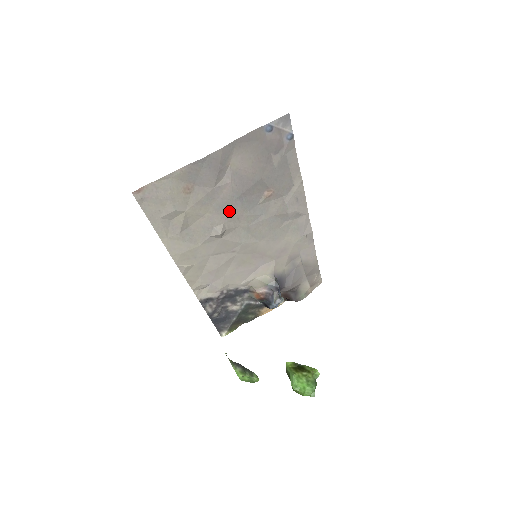
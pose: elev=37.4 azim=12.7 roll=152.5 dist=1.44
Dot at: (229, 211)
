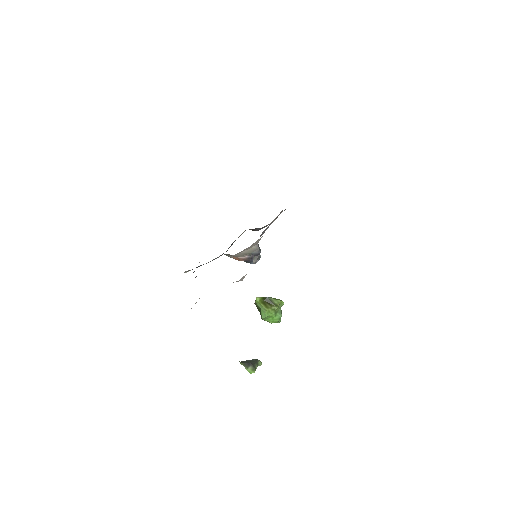
Dot at: occluded
